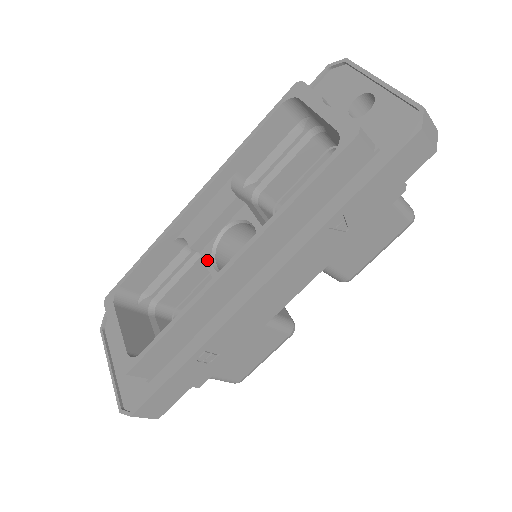
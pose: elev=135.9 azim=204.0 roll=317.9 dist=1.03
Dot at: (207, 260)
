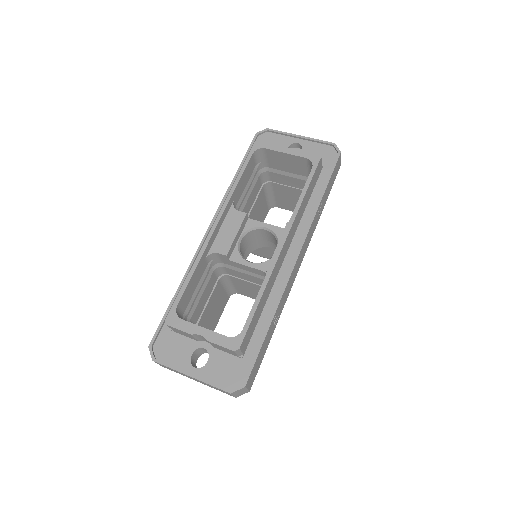
Dot at: (240, 261)
